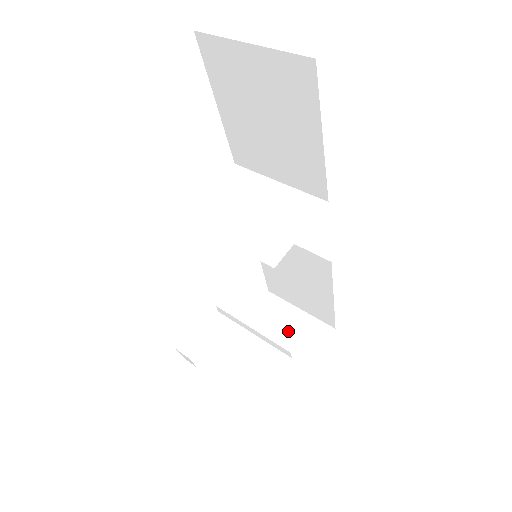
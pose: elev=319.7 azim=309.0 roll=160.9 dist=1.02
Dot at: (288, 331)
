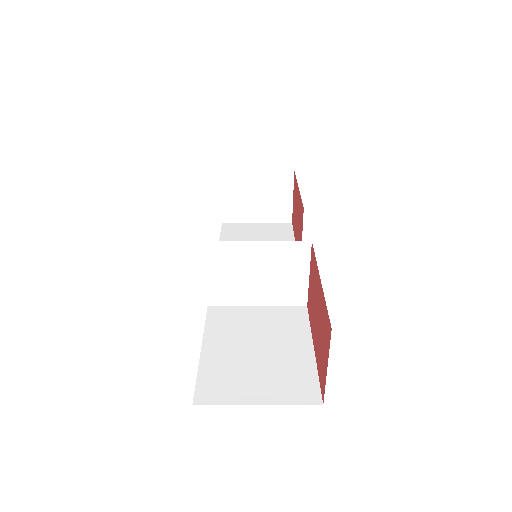
Dot at: (260, 194)
